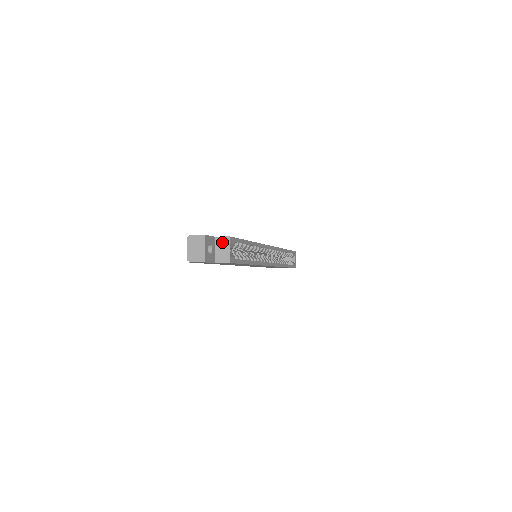
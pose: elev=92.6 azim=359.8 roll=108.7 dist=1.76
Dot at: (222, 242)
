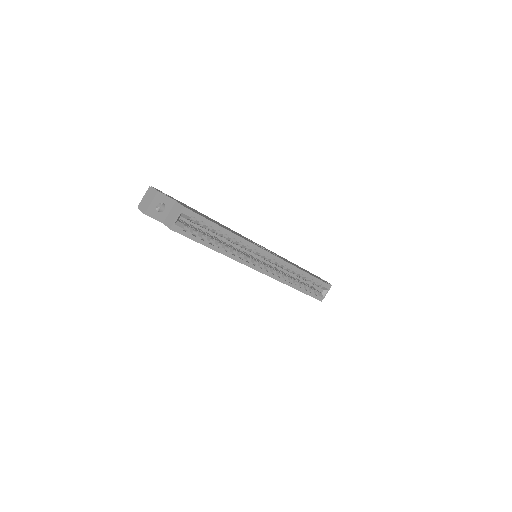
Dot at: (177, 208)
